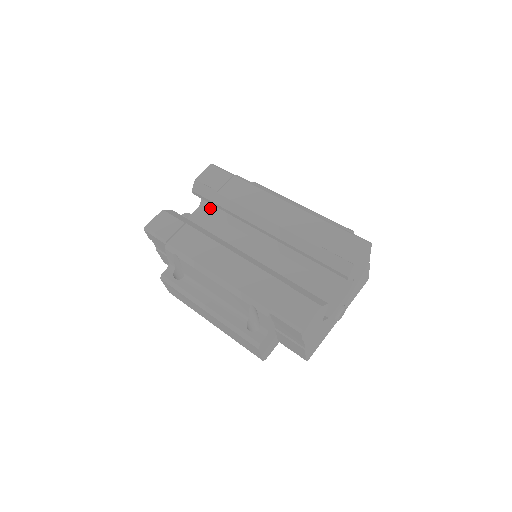
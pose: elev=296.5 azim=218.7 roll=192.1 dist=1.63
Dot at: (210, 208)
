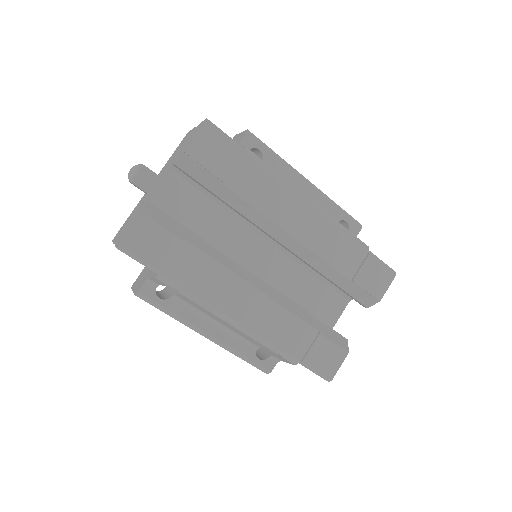
Dot at: occluded
